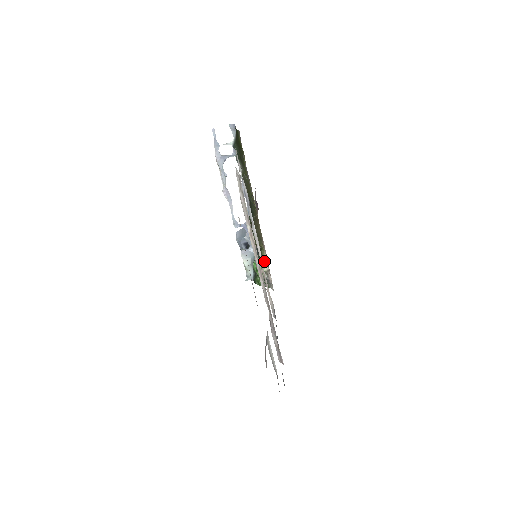
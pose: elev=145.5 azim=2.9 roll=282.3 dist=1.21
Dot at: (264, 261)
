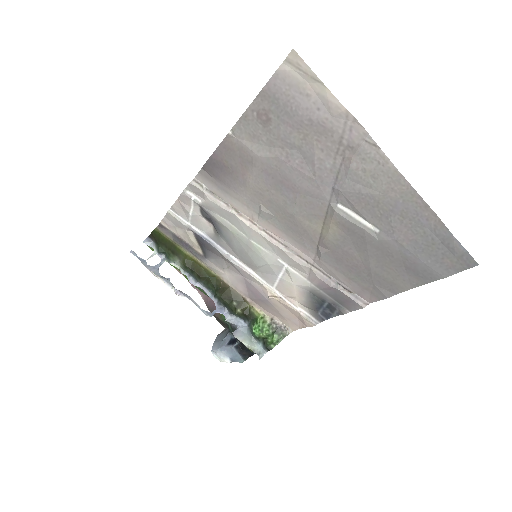
Dot at: (261, 317)
